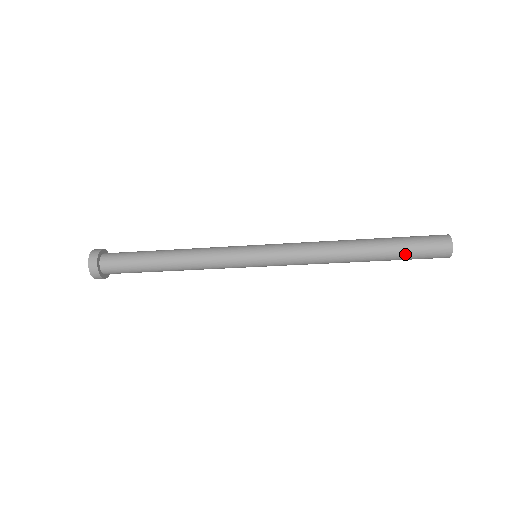
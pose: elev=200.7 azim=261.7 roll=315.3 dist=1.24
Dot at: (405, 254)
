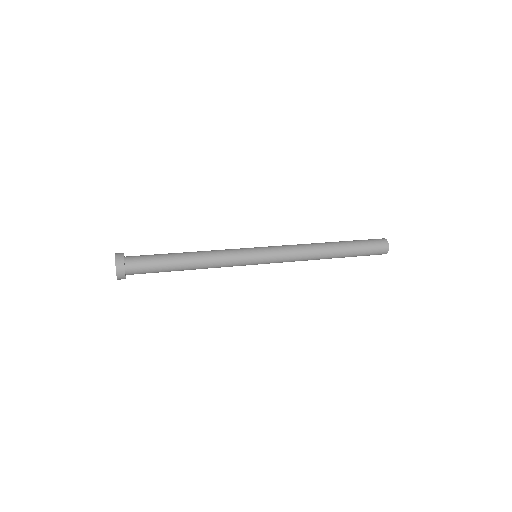
Dot at: (360, 254)
